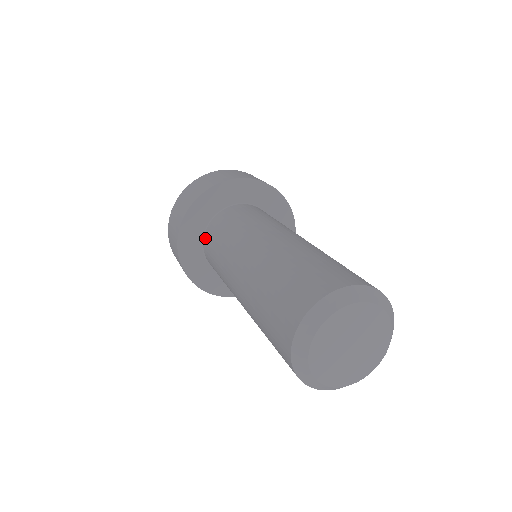
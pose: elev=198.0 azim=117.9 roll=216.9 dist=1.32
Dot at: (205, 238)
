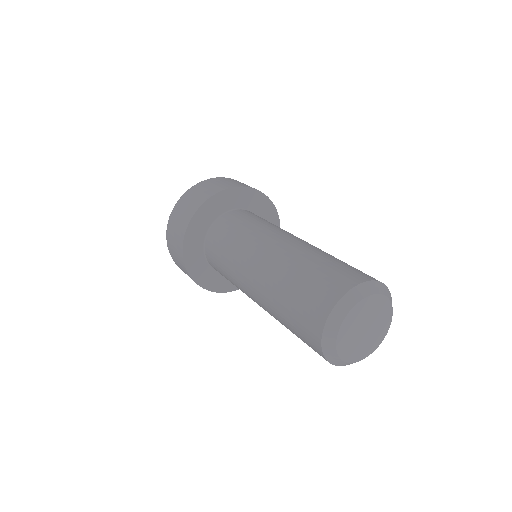
Dot at: (208, 238)
